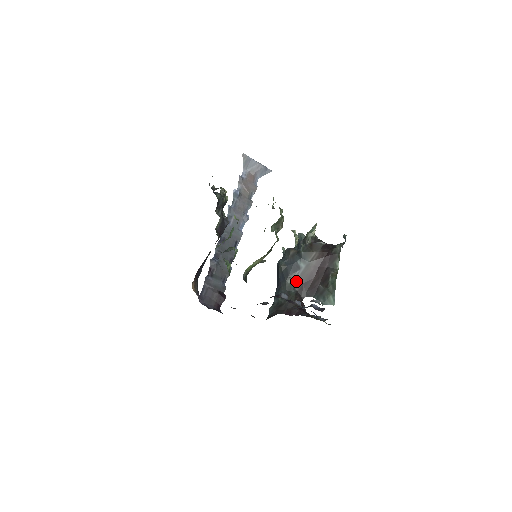
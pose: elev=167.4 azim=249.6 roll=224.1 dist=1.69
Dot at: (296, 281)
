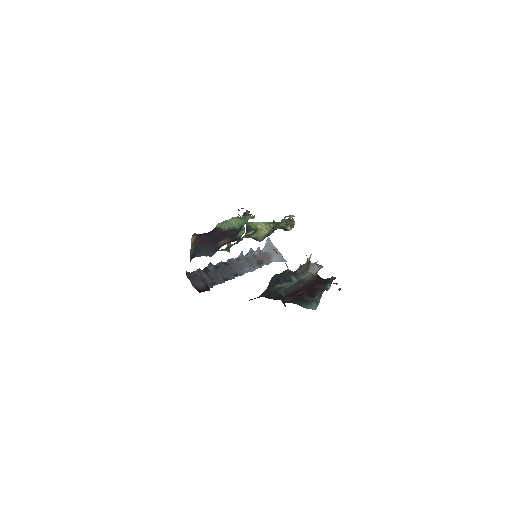
Dot at: (284, 289)
